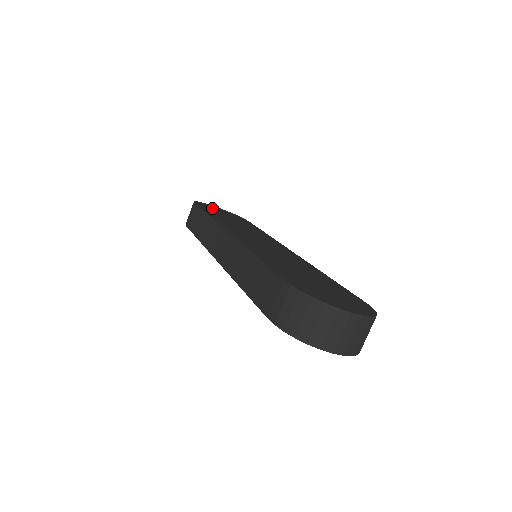
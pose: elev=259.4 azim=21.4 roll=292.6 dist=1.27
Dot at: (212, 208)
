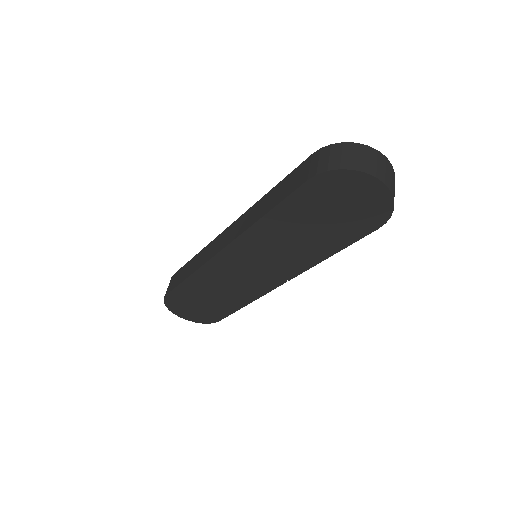
Dot at: occluded
